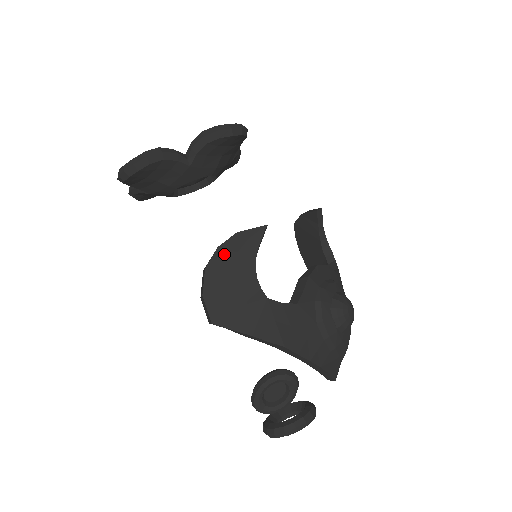
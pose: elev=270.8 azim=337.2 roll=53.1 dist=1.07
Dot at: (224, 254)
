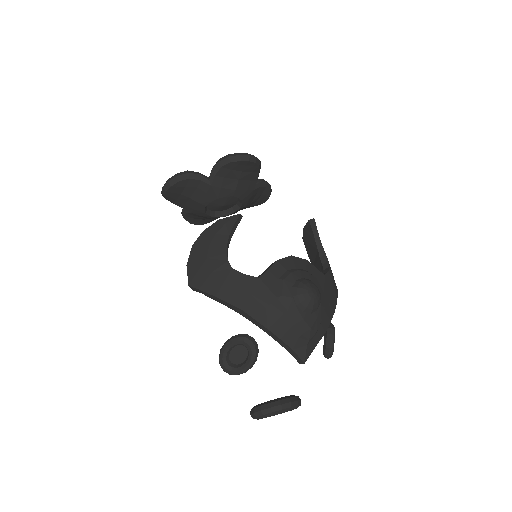
Dot at: (207, 235)
